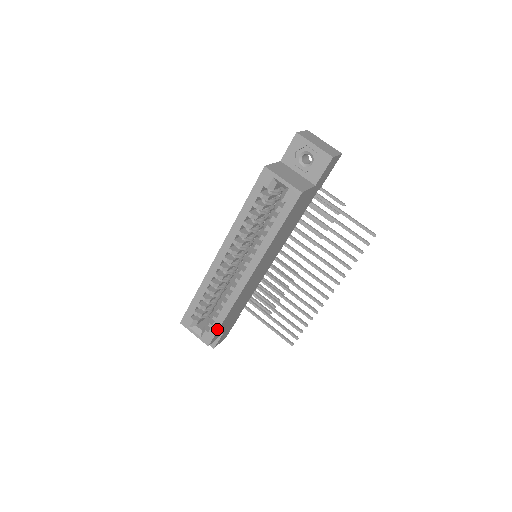
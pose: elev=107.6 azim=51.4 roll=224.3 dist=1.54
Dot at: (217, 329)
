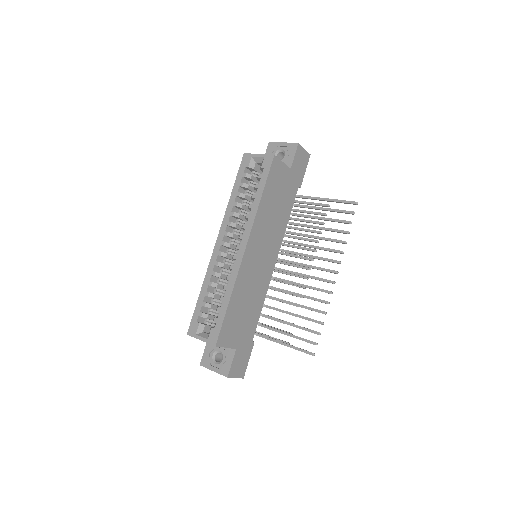
Dot at: (222, 319)
